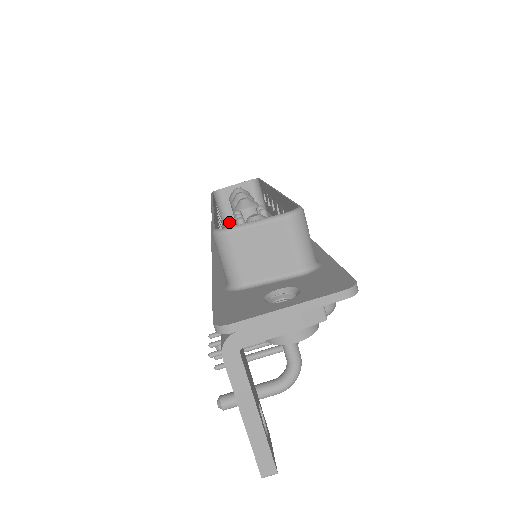
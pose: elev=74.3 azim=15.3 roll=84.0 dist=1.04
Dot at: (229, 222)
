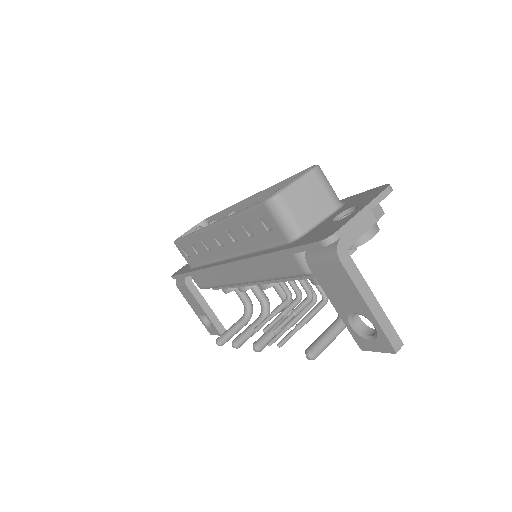
Dot at: occluded
